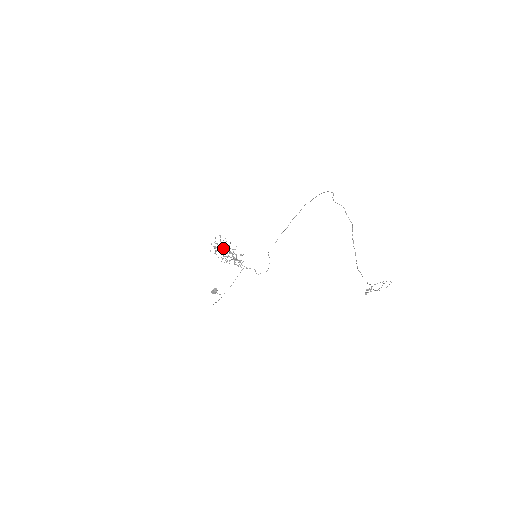
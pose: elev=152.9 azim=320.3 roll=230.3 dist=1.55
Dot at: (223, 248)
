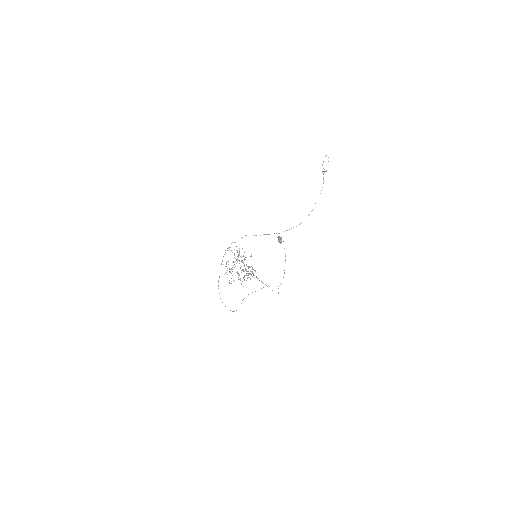
Dot at: occluded
